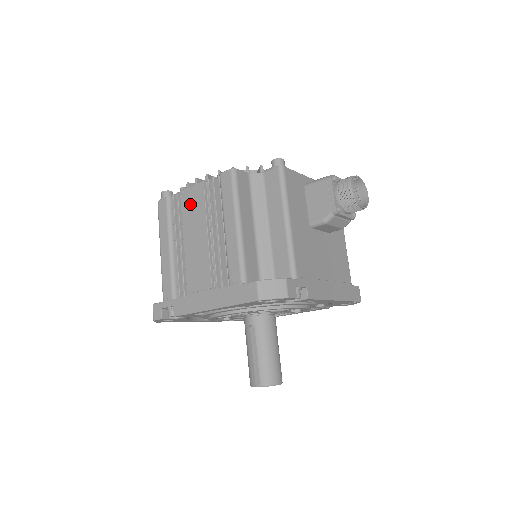
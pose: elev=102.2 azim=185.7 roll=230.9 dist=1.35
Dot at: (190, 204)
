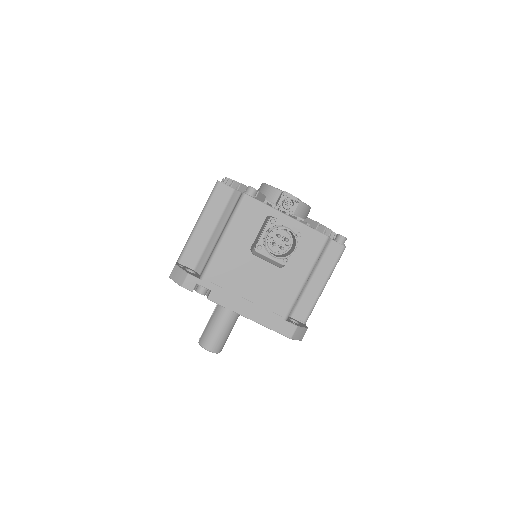
Dot at: occluded
